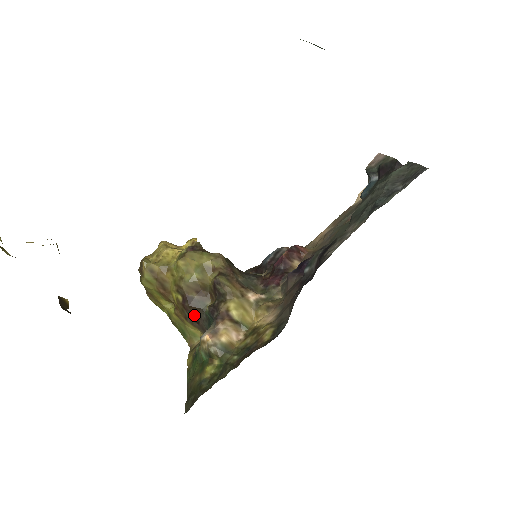
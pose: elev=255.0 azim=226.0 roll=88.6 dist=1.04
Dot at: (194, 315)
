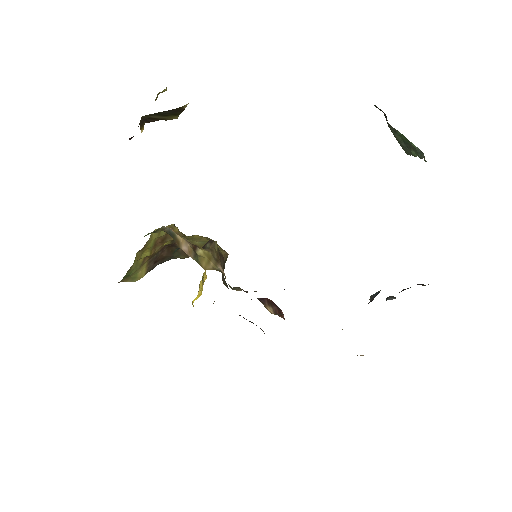
Dot at: (161, 255)
